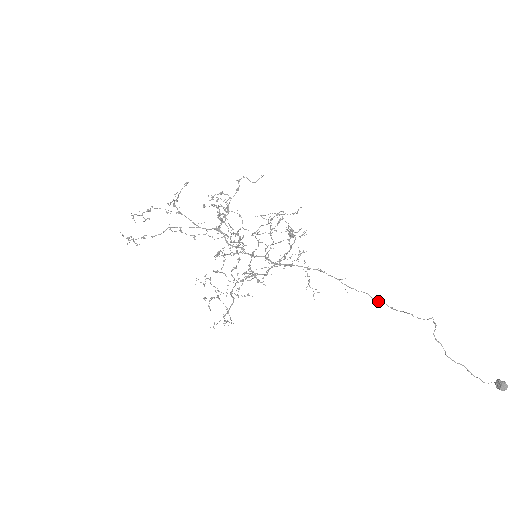
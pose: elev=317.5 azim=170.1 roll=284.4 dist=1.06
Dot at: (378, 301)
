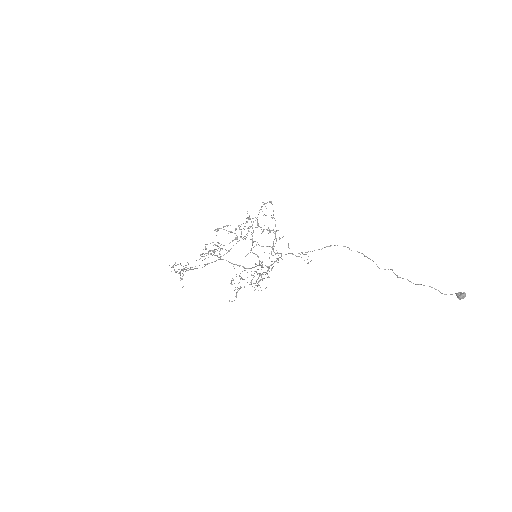
Dot at: occluded
